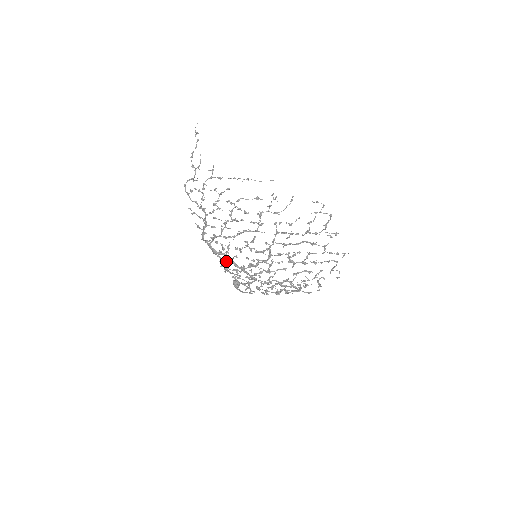
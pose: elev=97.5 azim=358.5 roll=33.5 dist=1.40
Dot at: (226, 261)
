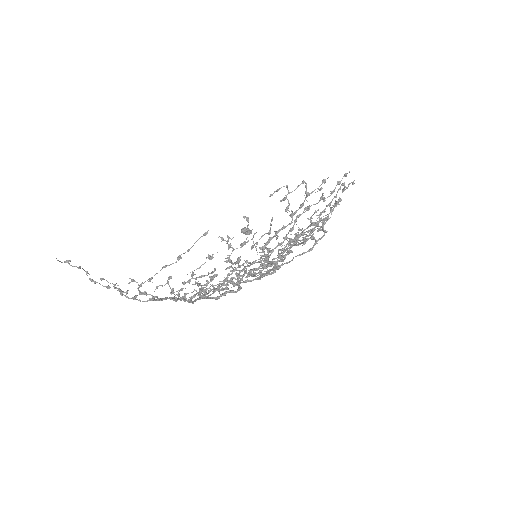
Dot at: occluded
